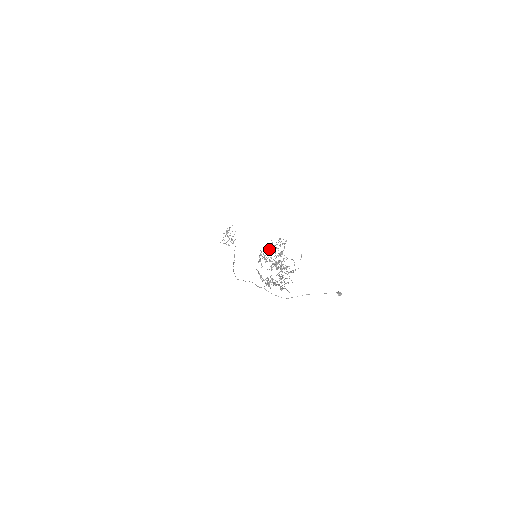
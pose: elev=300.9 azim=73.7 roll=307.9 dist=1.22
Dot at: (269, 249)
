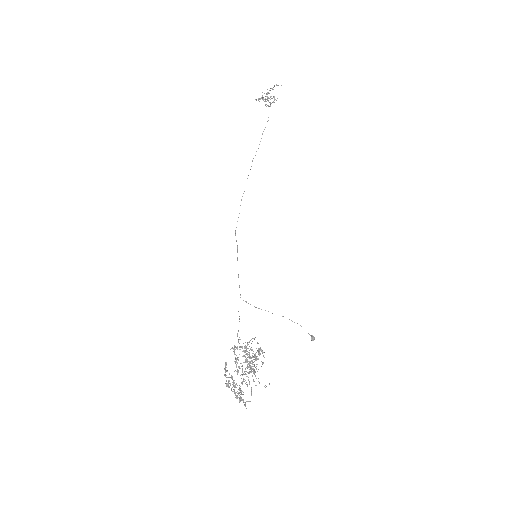
Dot at: occluded
